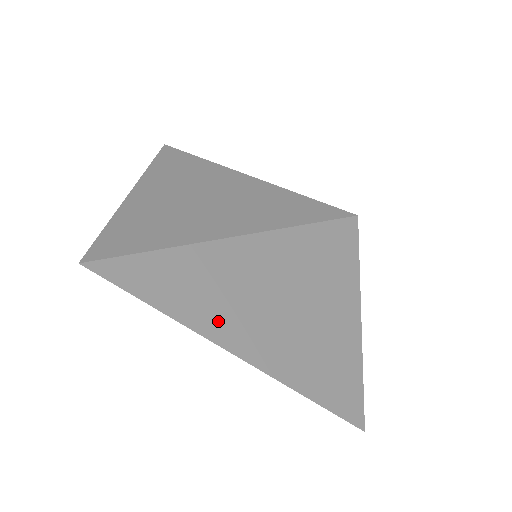
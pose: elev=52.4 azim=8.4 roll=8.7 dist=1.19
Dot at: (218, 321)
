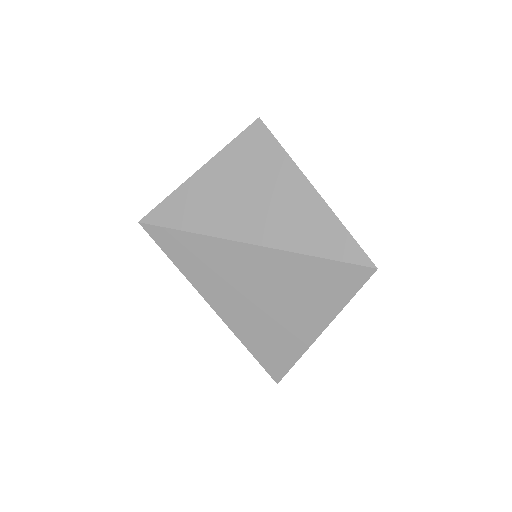
Dot at: (205, 283)
